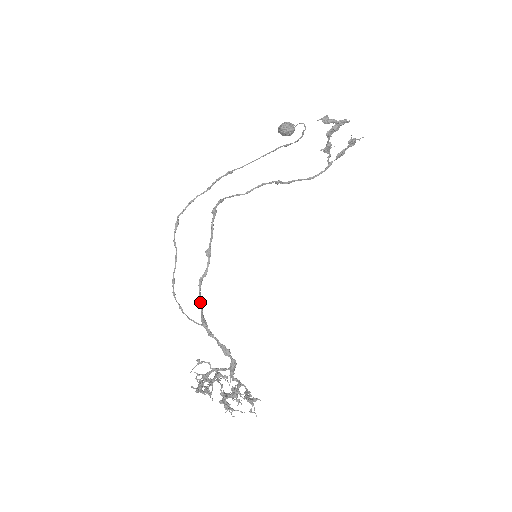
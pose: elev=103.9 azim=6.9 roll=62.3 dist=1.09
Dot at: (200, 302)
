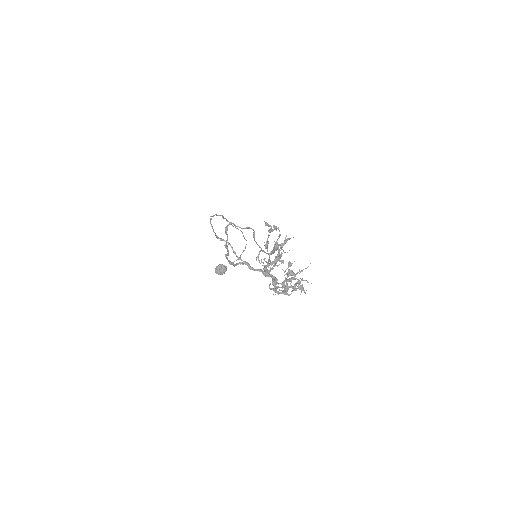
Dot at: (231, 262)
